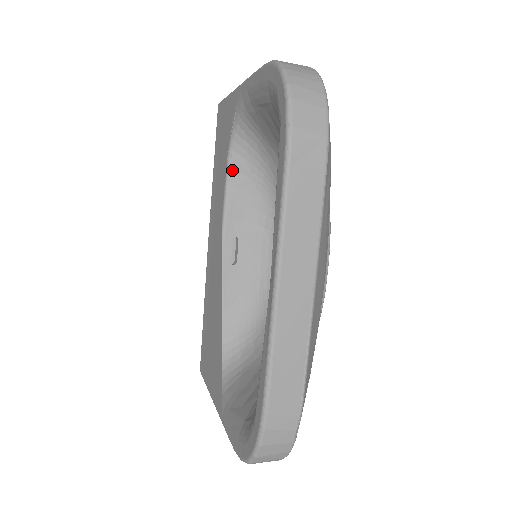
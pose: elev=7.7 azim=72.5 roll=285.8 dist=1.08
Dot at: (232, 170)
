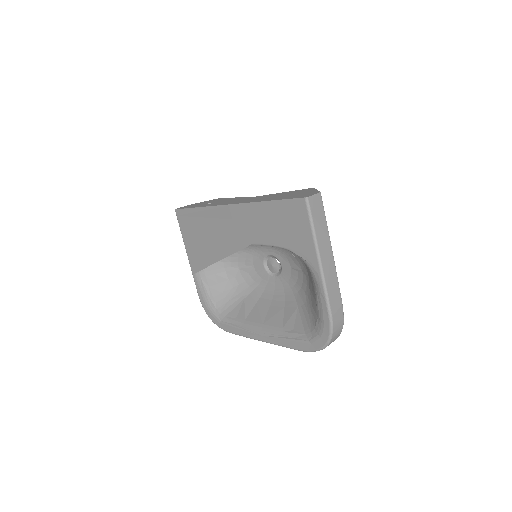
Dot at: occluded
